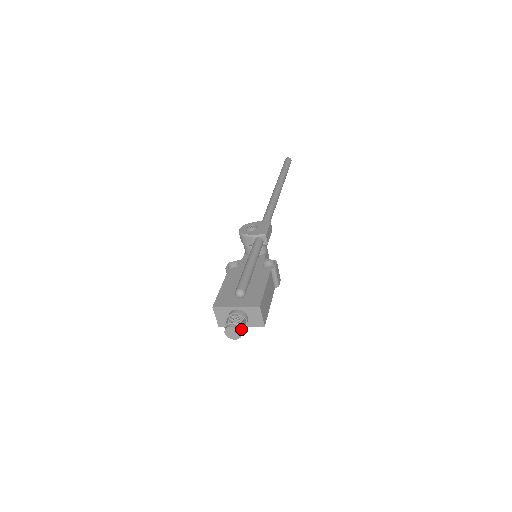
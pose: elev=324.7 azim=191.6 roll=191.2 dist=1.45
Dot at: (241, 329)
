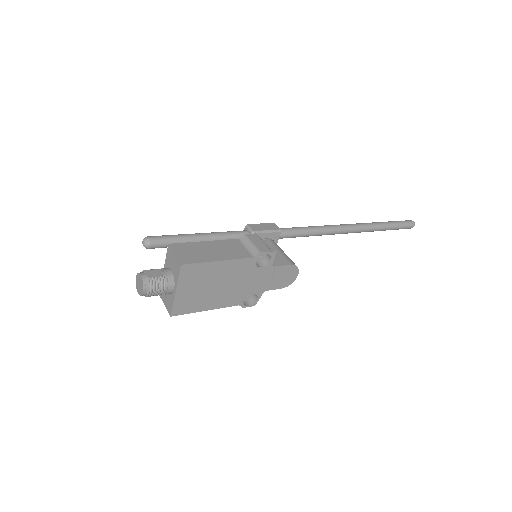
Dot at: (143, 273)
